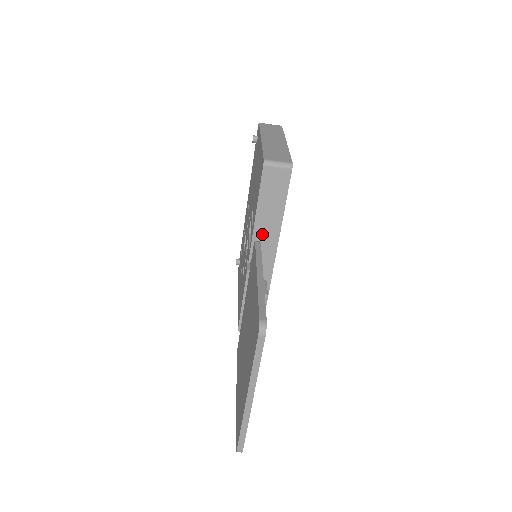
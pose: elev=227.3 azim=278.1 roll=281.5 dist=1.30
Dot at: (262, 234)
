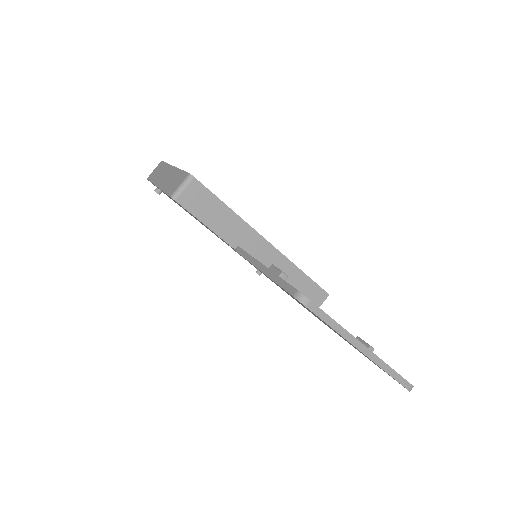
Dot at: (237, 239)
